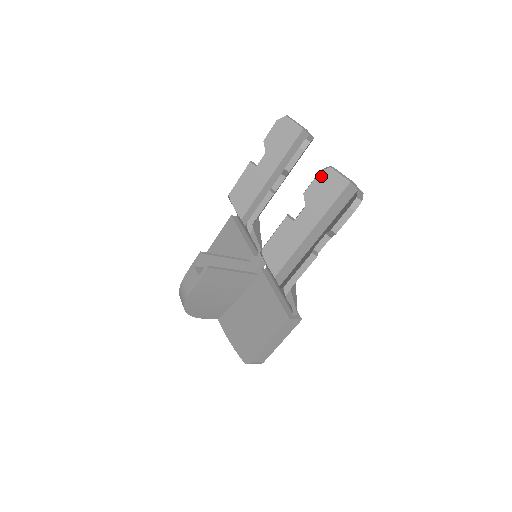
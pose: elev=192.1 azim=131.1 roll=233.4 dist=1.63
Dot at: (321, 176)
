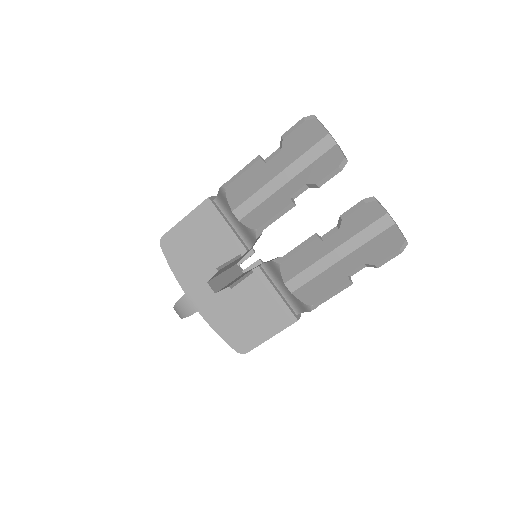
Dot at: (365, 207)
